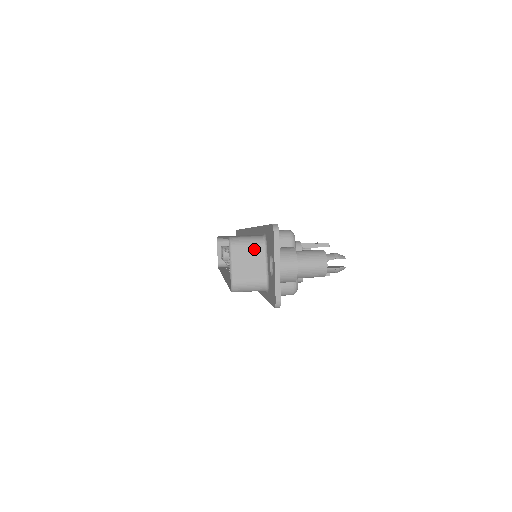
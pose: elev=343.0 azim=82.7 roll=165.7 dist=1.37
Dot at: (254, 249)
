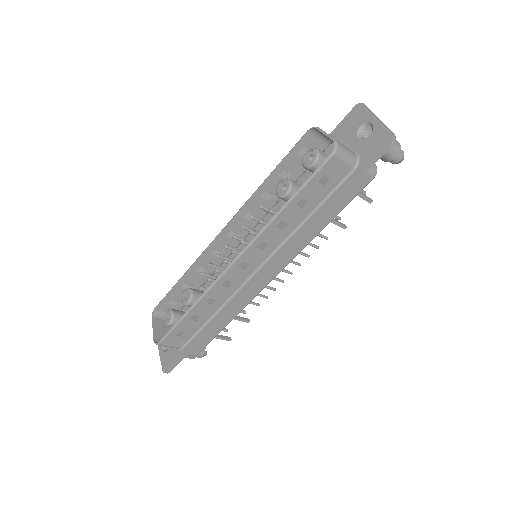
Dot at: occluded
